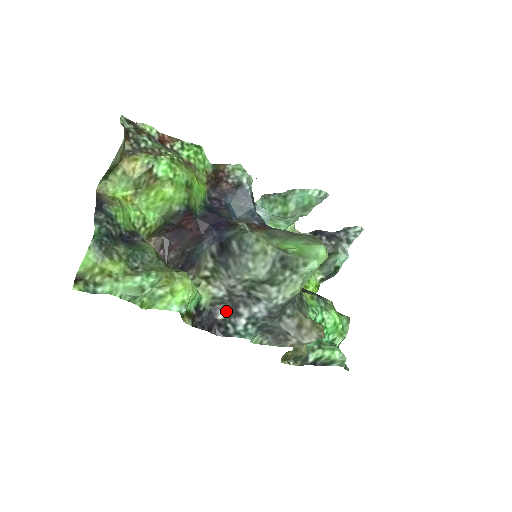
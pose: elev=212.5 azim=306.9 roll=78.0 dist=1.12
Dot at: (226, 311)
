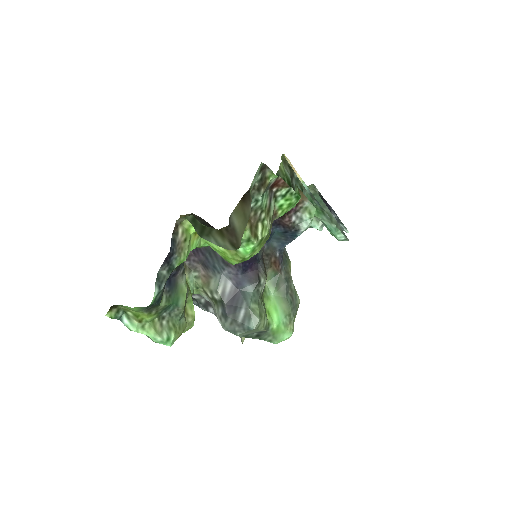
Dot at: (201, 298)
